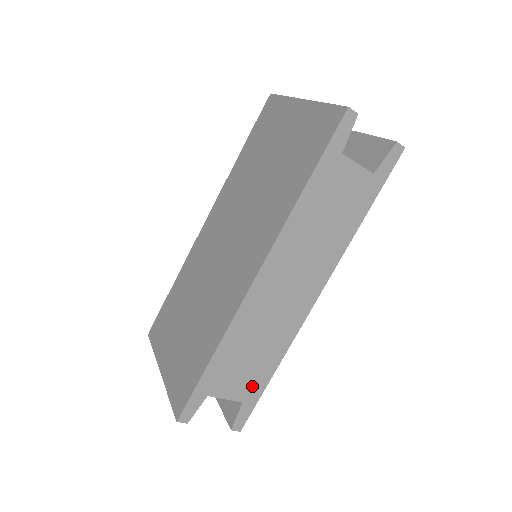
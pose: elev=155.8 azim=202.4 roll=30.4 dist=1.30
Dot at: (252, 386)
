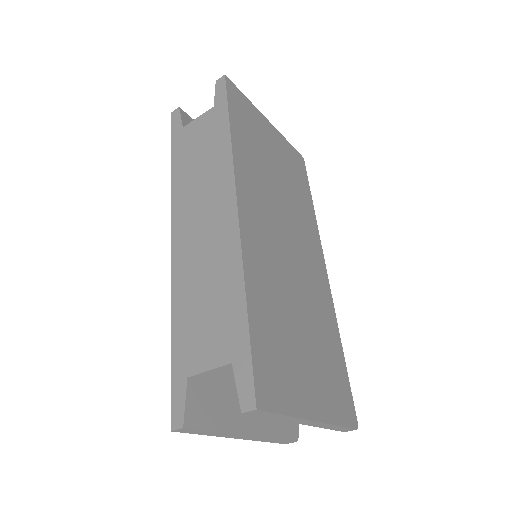
Dot at: (230, 335)
